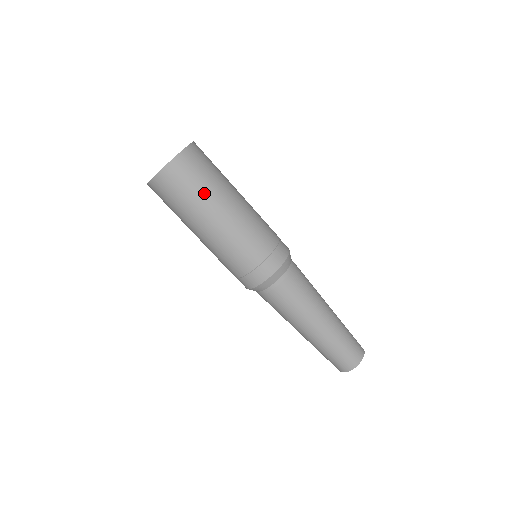
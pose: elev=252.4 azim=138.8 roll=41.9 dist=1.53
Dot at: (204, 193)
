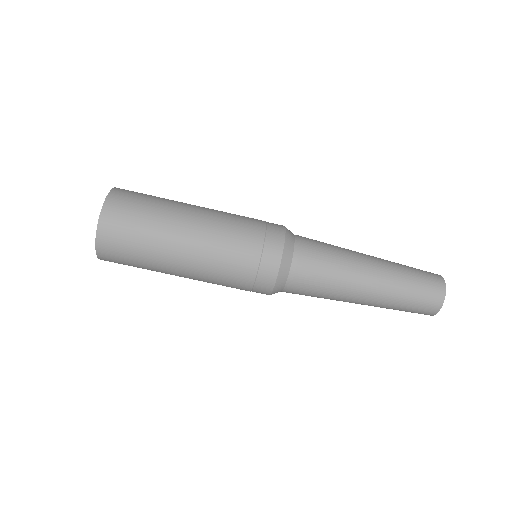
Dot at: (153, 229)
